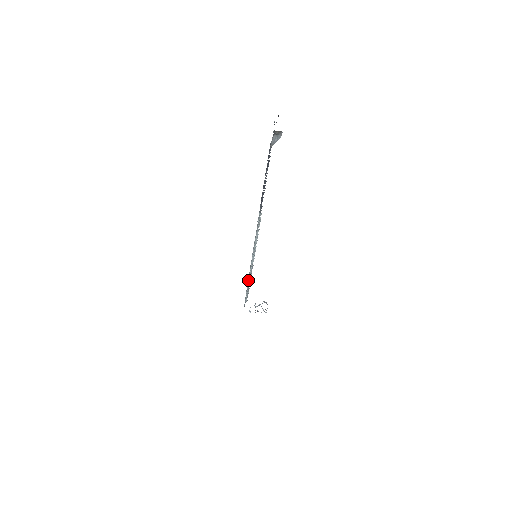
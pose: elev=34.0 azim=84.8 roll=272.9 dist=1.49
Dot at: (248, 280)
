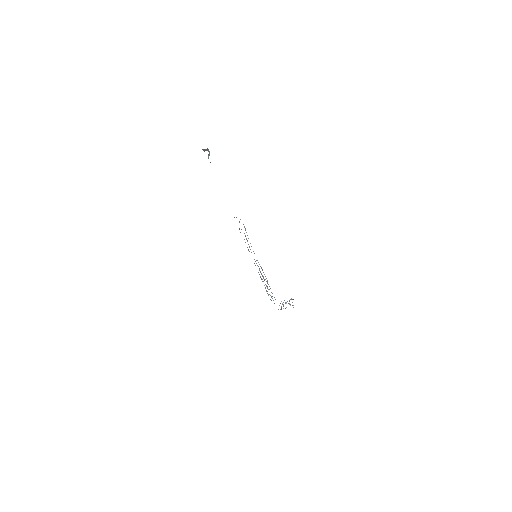
Dot at: (261, 279)
